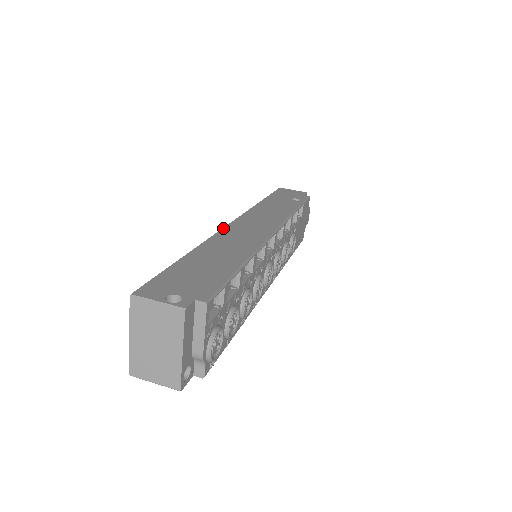
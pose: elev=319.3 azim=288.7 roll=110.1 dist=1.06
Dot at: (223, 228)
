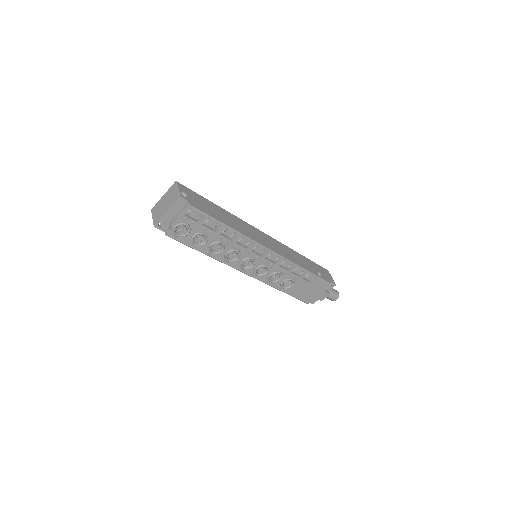
Dot at: (253, 226)
